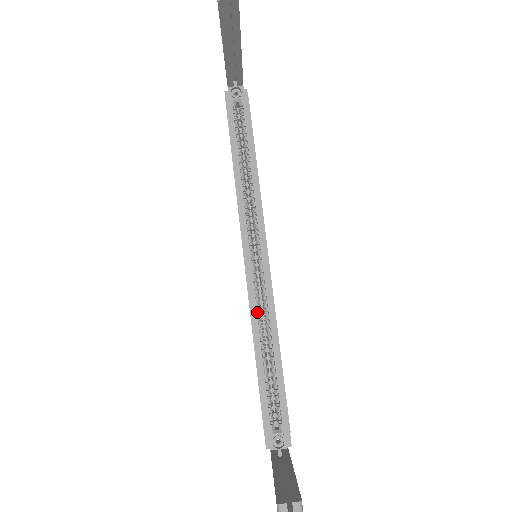
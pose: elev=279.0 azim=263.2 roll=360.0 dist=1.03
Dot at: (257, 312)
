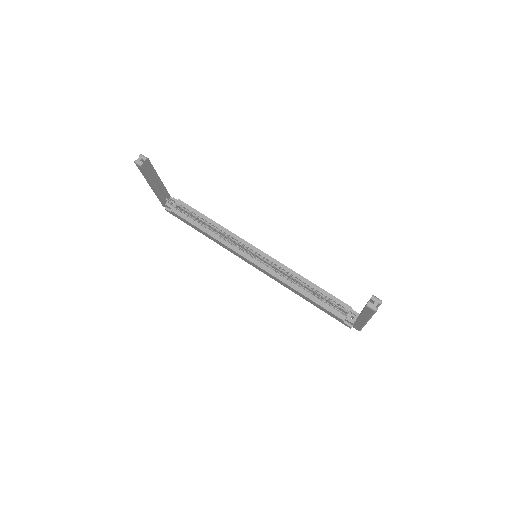
Dot at: (283, 277)
